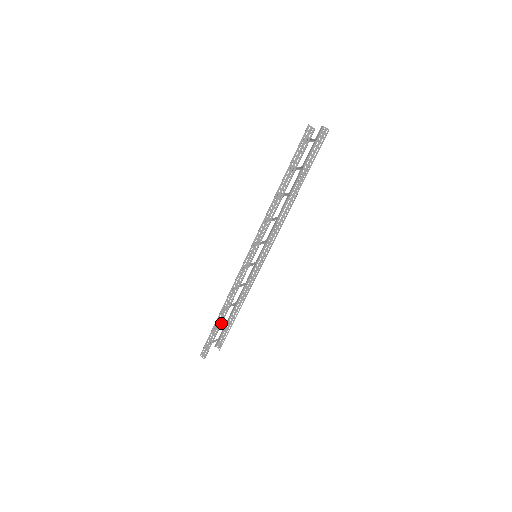
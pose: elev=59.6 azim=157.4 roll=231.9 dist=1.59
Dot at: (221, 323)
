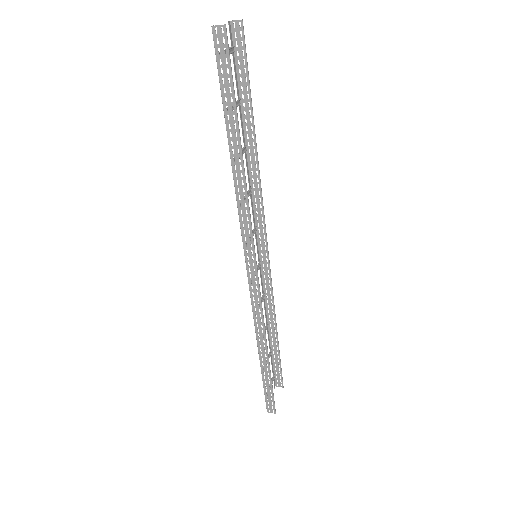
Dot at: (268, 363)
